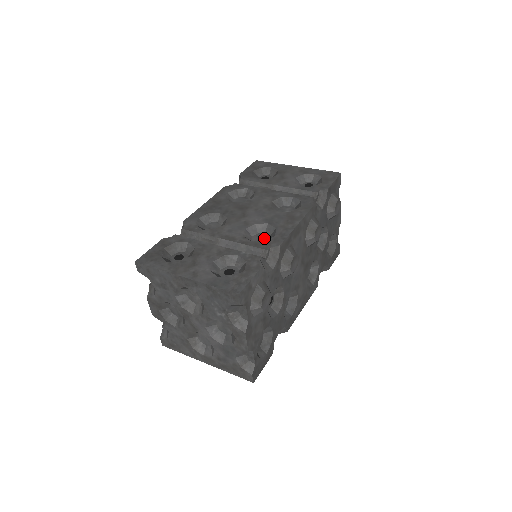
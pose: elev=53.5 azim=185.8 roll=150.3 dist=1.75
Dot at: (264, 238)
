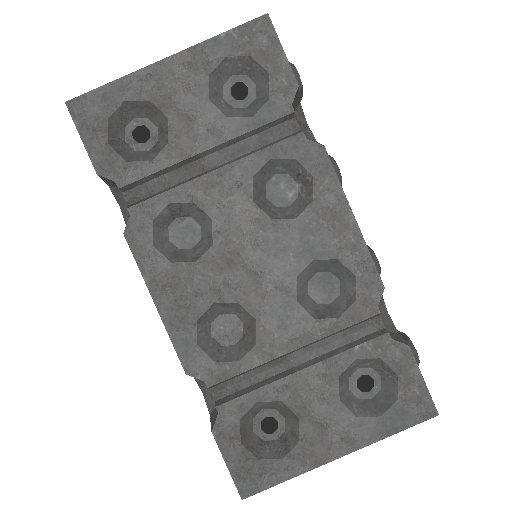
Dot at: (329, 283)
